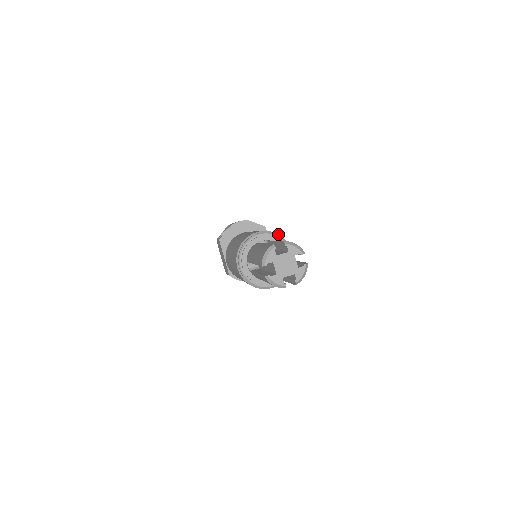
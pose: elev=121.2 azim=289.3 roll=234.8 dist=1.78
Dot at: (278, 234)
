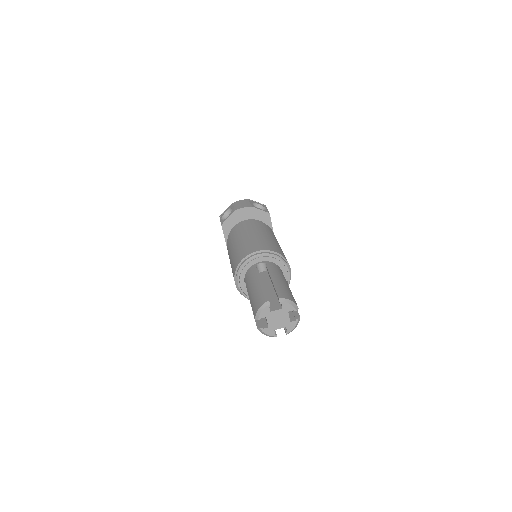
Dot at: (278, 253)
